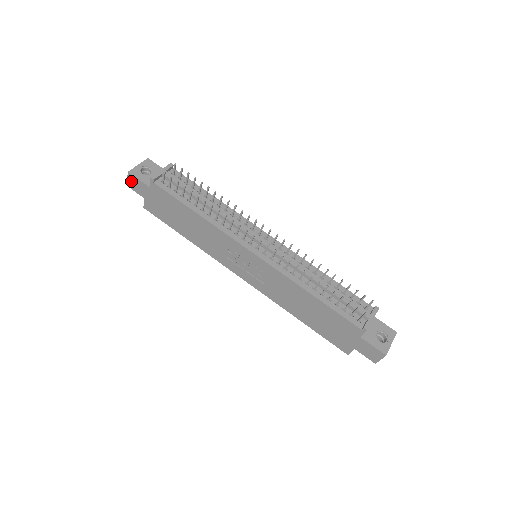
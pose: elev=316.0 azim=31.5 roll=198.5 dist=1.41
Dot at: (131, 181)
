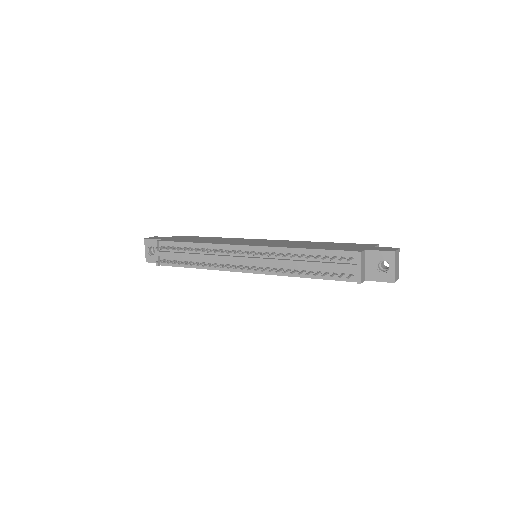
Dot at: occluded
